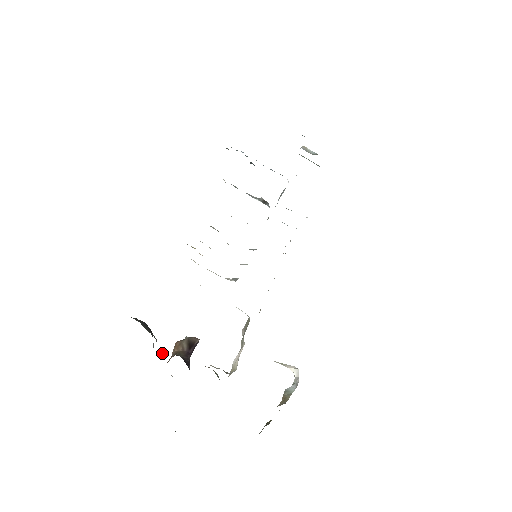
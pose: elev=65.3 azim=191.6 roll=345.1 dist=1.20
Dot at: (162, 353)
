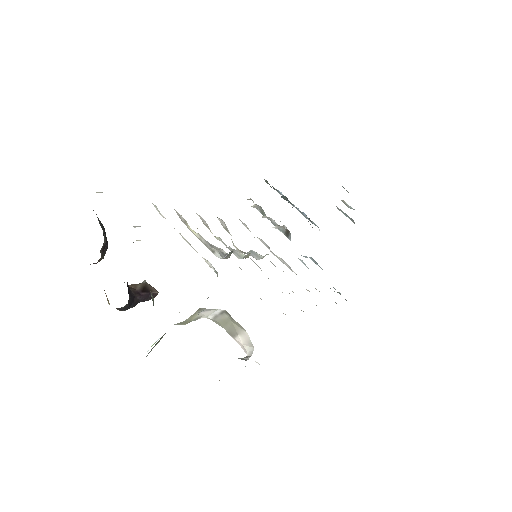
Dot at: occluded
